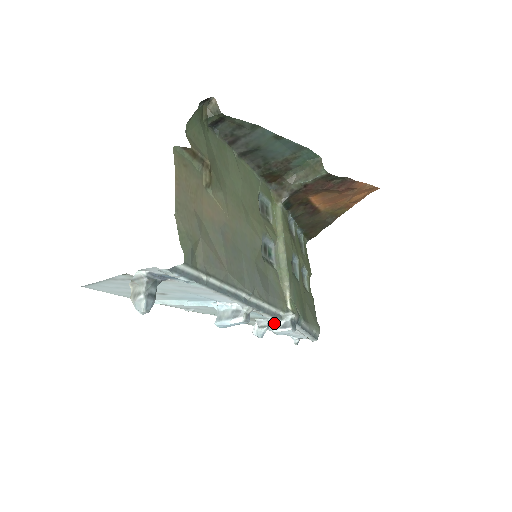
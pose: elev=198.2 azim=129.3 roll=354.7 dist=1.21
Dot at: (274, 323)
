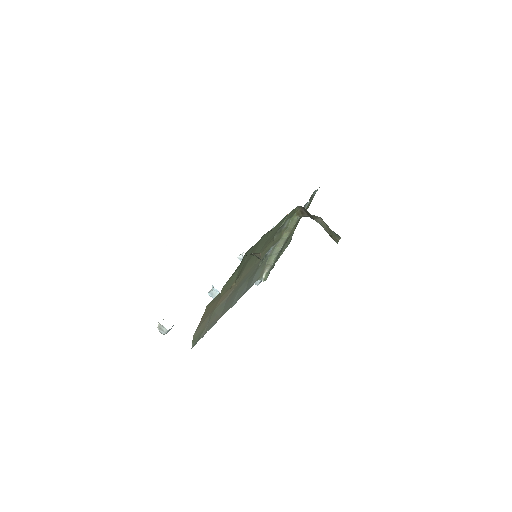
Dot at: occluded
